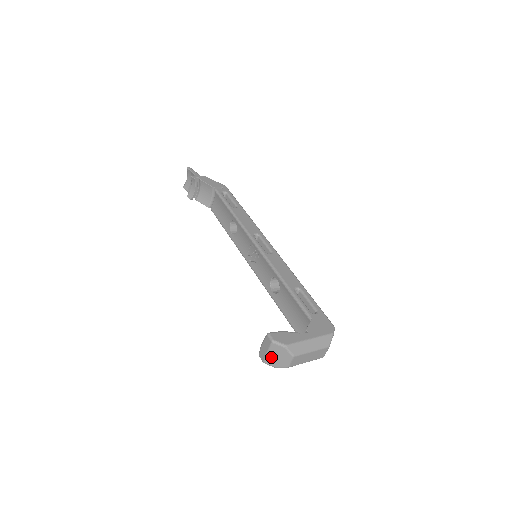
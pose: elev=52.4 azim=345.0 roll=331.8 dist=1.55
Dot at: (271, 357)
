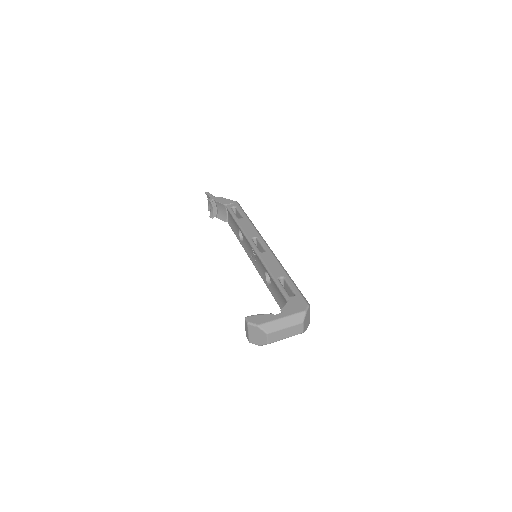
Dot at: (252, 337)
